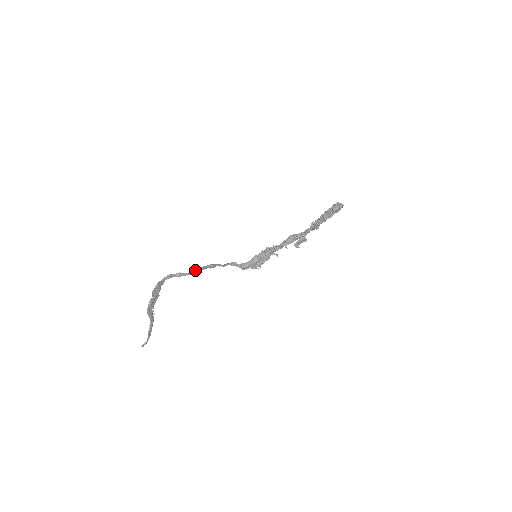
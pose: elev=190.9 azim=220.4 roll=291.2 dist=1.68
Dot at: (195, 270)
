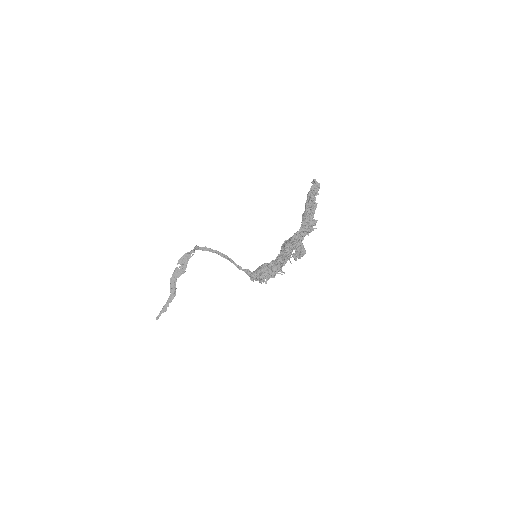
Dot at: (207, 248)
